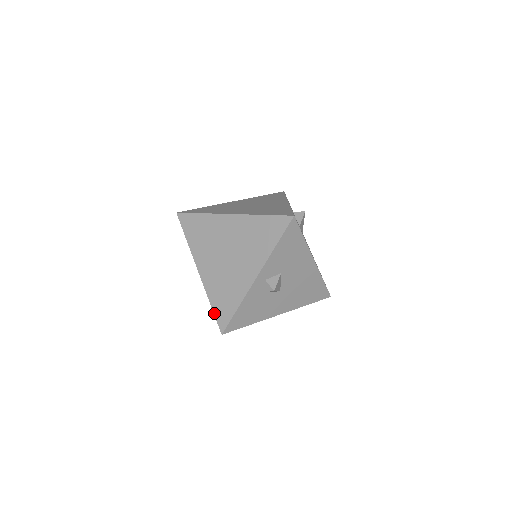
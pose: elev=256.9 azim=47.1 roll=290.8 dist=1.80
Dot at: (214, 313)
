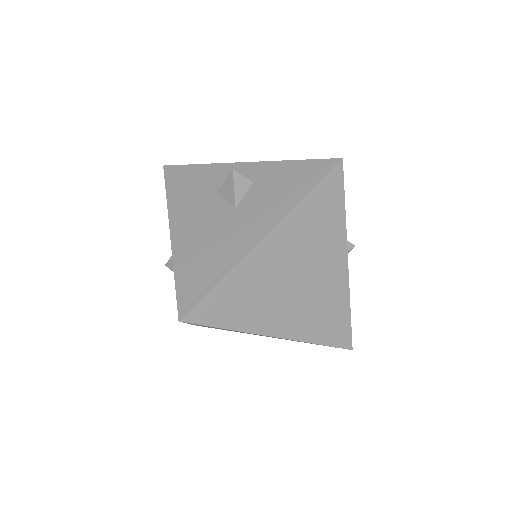
Dot at: occluded
